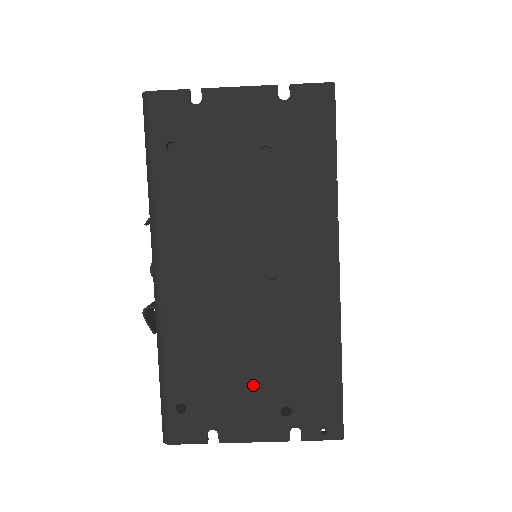
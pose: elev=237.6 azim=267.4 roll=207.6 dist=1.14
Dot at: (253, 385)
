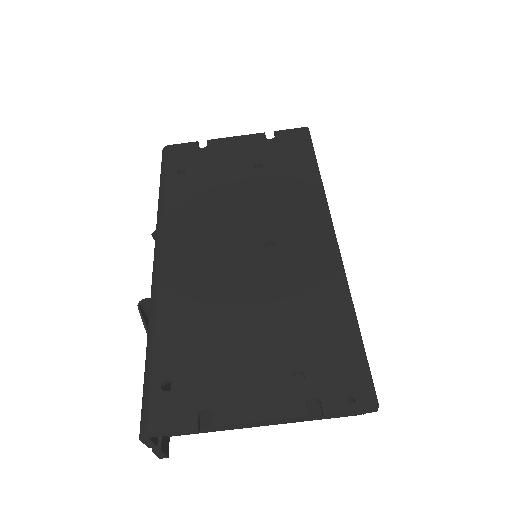
Dot at: (255, 349)
